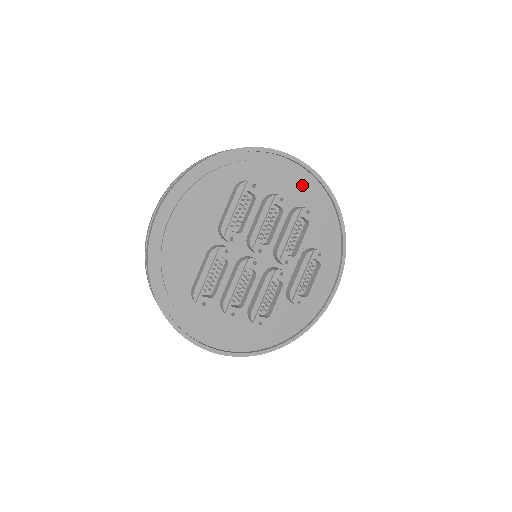
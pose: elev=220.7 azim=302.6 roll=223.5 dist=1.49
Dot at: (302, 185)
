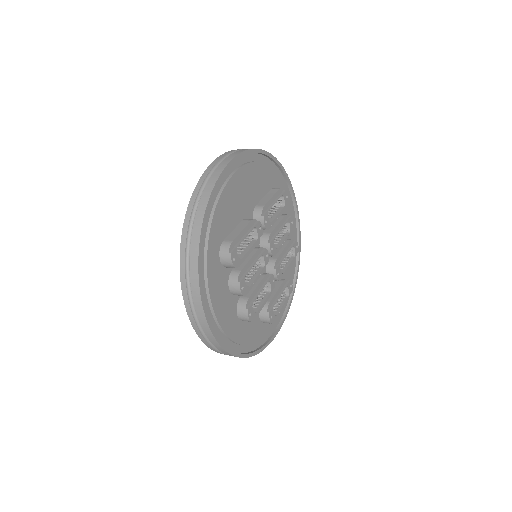
Dot at: occluded
